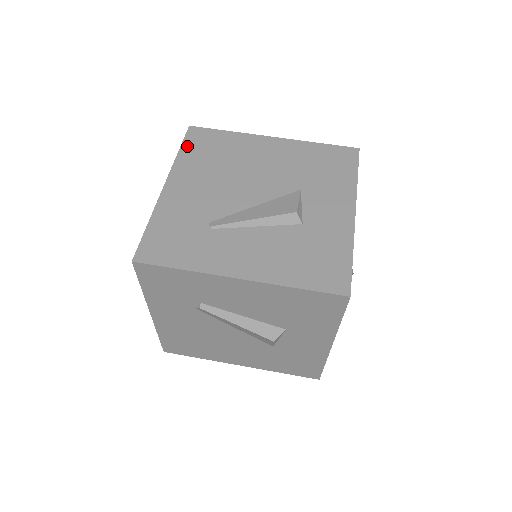
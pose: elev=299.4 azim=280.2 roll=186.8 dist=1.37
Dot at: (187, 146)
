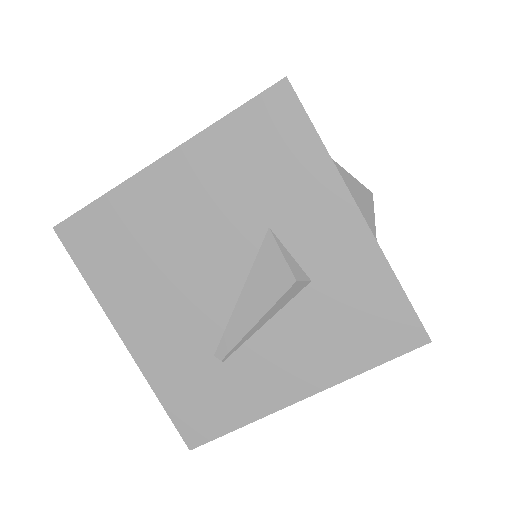
Dot at: (85, 265)
